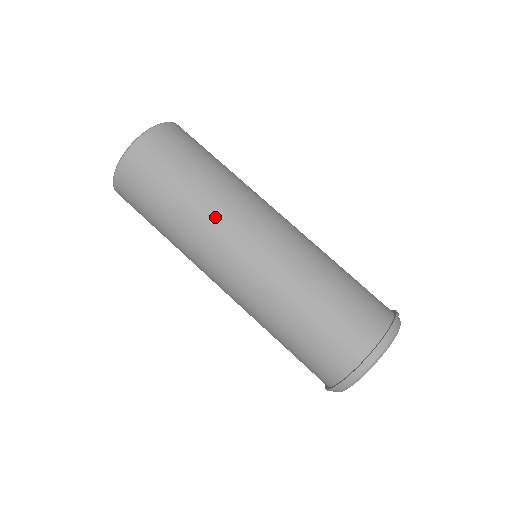
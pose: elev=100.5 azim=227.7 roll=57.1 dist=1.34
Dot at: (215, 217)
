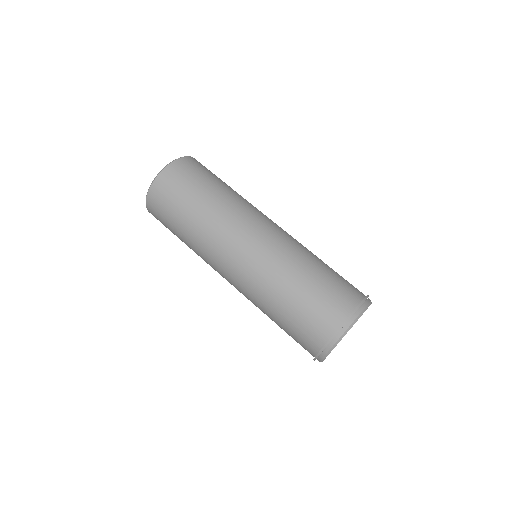
Dot at: (228, 217)
